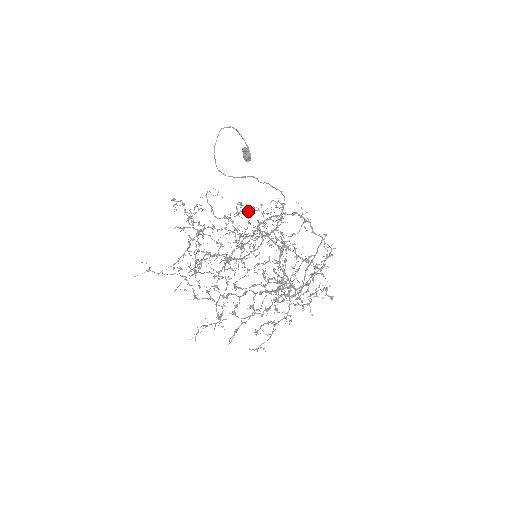
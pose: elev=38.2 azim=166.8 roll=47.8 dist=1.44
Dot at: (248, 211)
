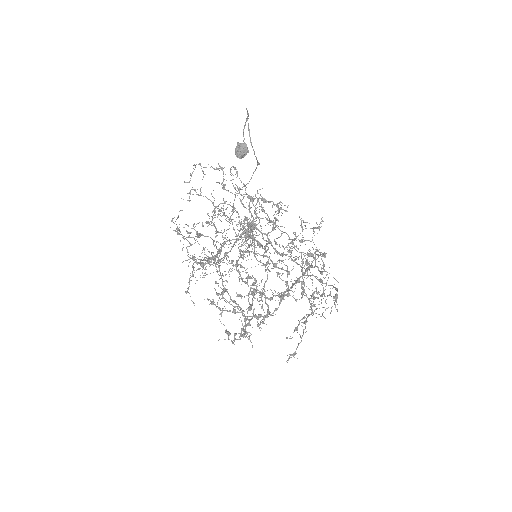
Dot at: (203, 225)
